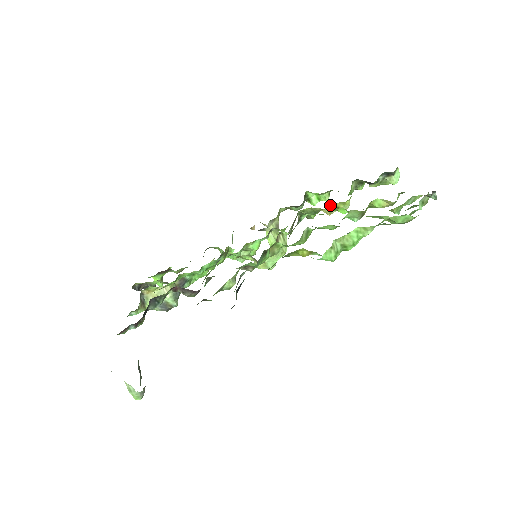
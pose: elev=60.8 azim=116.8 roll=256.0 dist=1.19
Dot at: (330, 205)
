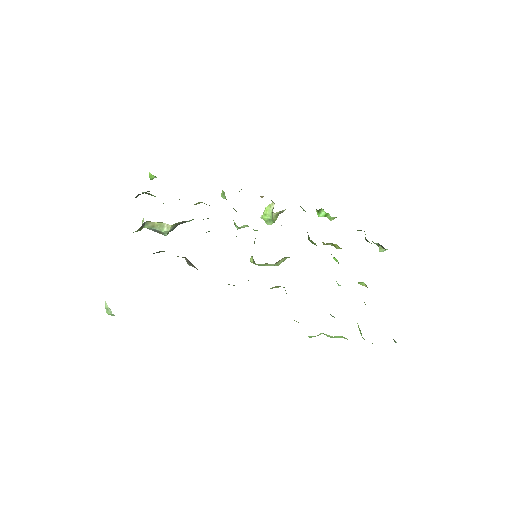
Dot at: (331, 243)
